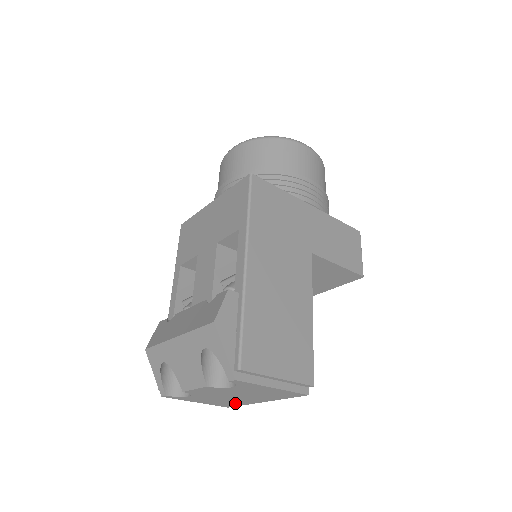
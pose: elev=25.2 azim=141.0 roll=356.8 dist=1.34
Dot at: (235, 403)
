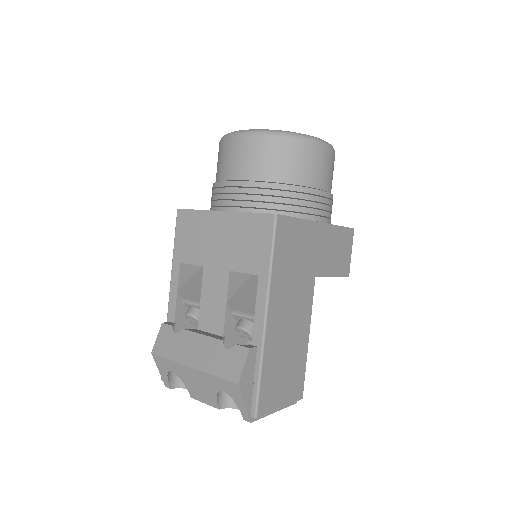
Dot at: occluded
